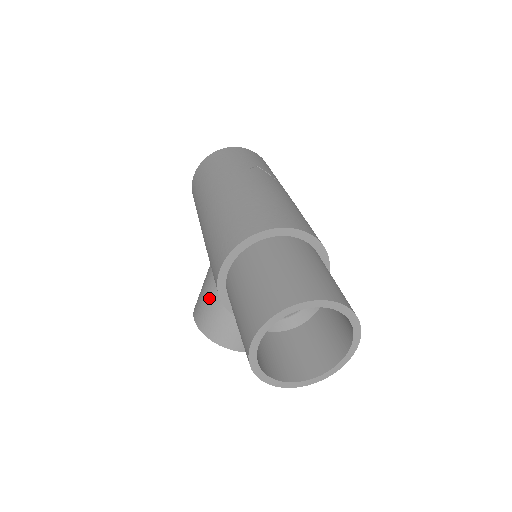
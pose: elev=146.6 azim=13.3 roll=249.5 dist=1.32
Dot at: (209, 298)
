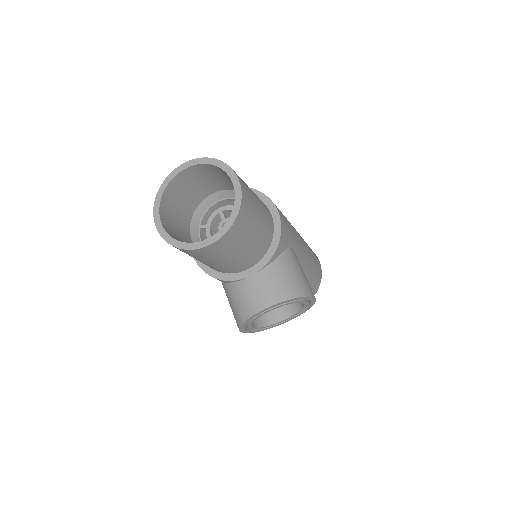
Dot at: occluded
